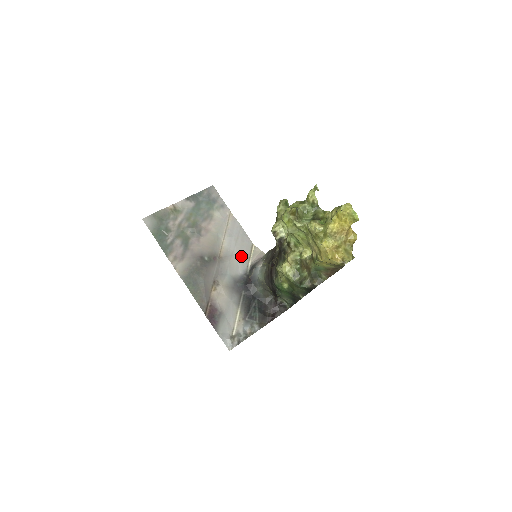
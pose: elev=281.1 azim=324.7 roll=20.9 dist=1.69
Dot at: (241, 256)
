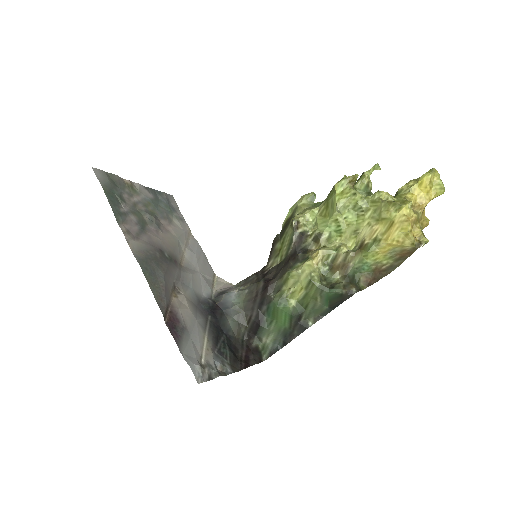
Dot at: (204, 277)
